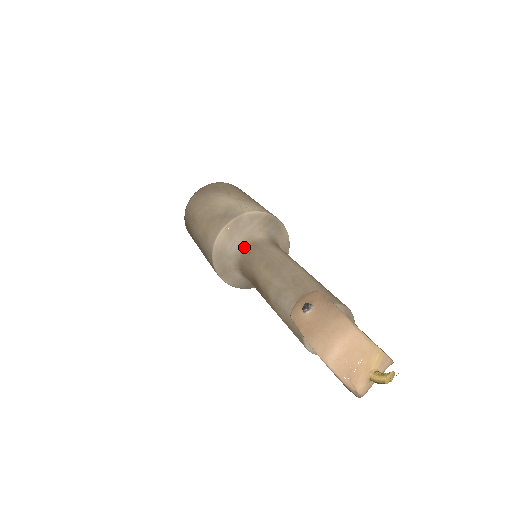
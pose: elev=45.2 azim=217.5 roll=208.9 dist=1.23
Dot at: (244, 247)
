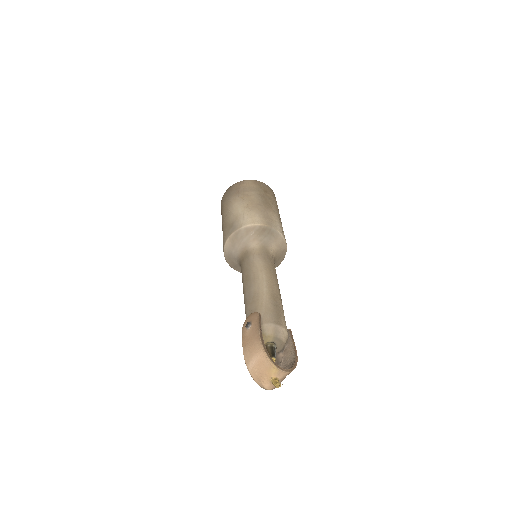
Dot at: (241, 254)
